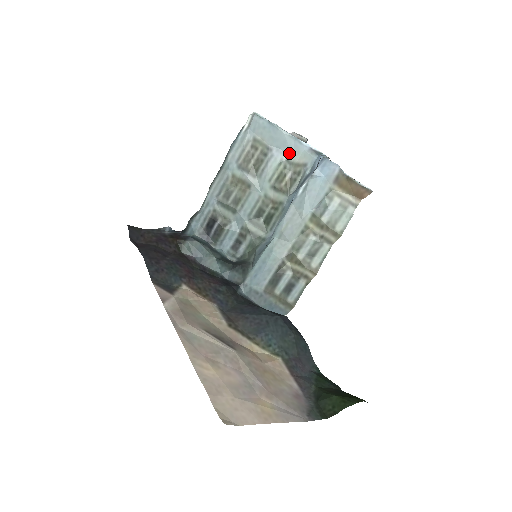
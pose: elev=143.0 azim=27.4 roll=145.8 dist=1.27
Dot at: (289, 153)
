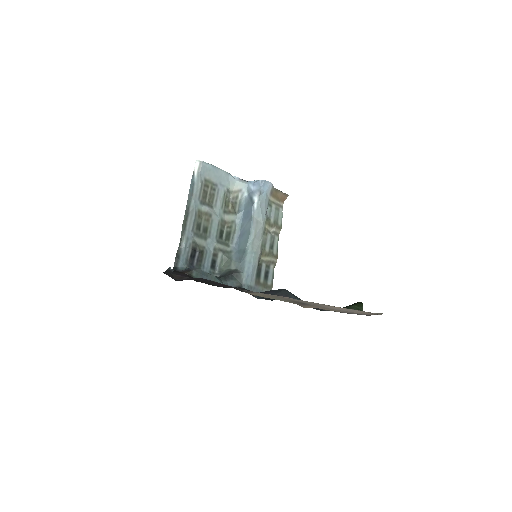
Dot at: (227, 185)
